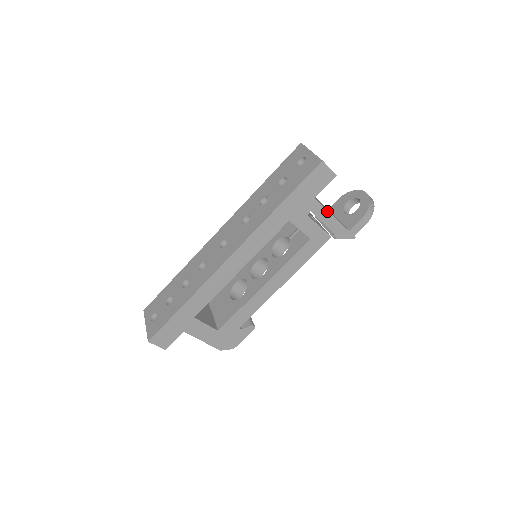
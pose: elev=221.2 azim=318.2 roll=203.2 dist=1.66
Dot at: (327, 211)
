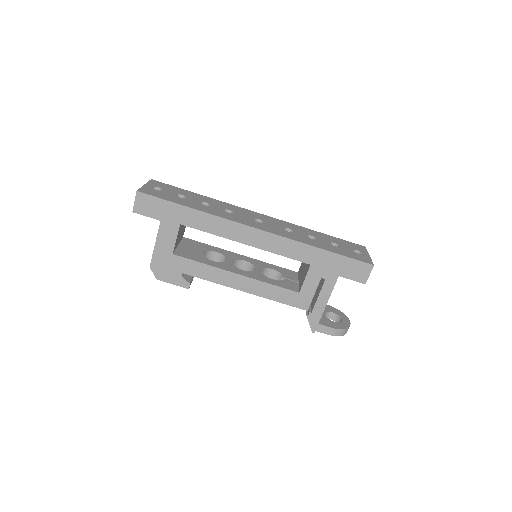
Dot at: occluded
